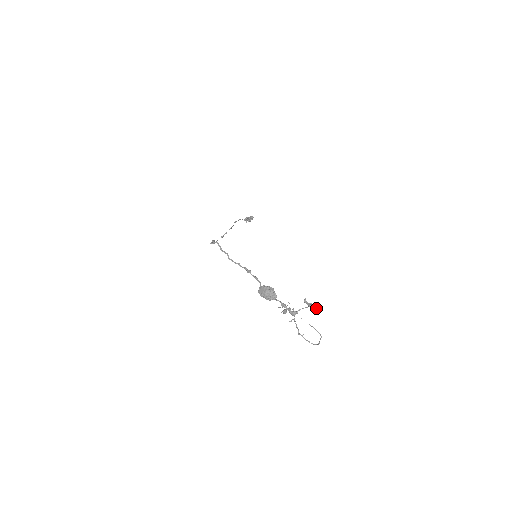
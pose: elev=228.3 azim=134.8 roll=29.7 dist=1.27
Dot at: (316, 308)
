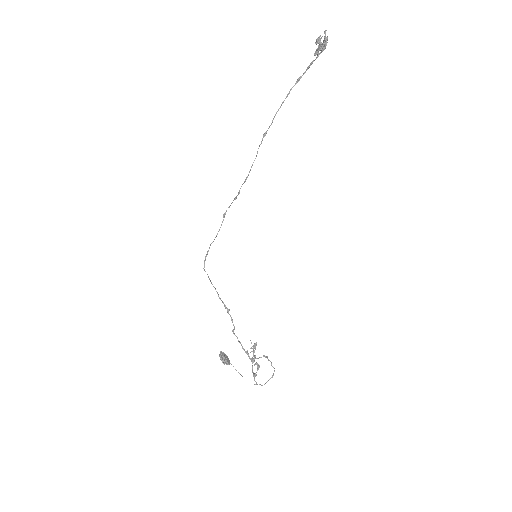
Dot at: (255, 381)
